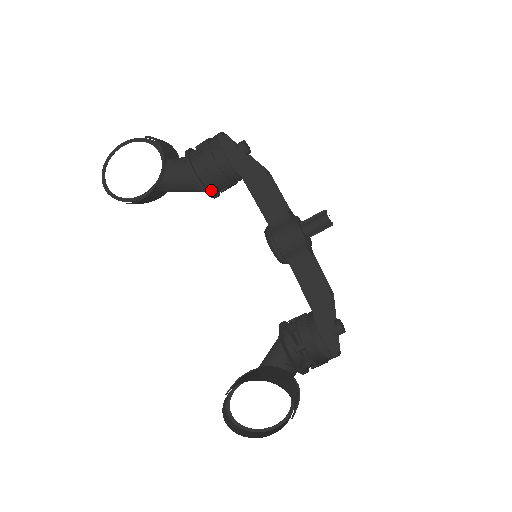
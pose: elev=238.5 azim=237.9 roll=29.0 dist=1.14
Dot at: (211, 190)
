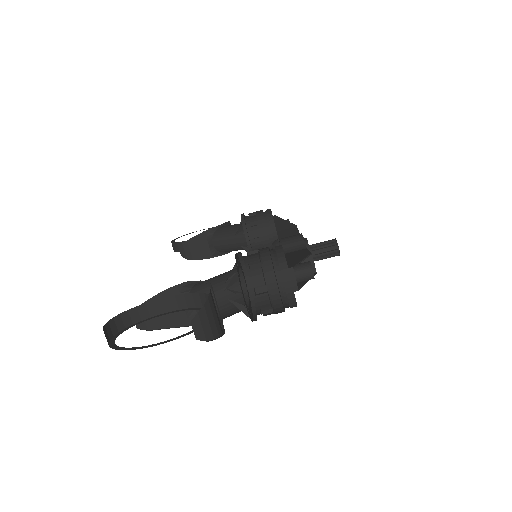
Dot at: (248, 231)
